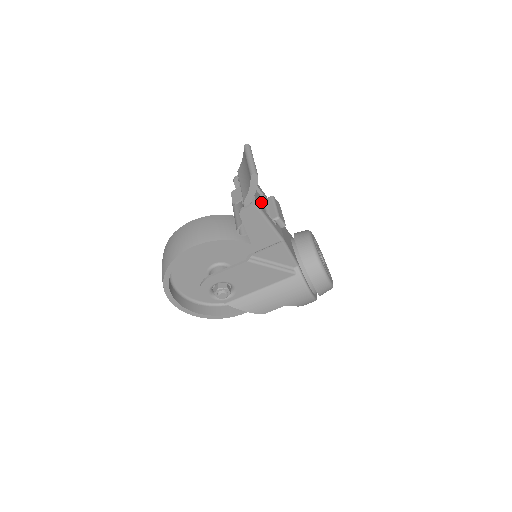
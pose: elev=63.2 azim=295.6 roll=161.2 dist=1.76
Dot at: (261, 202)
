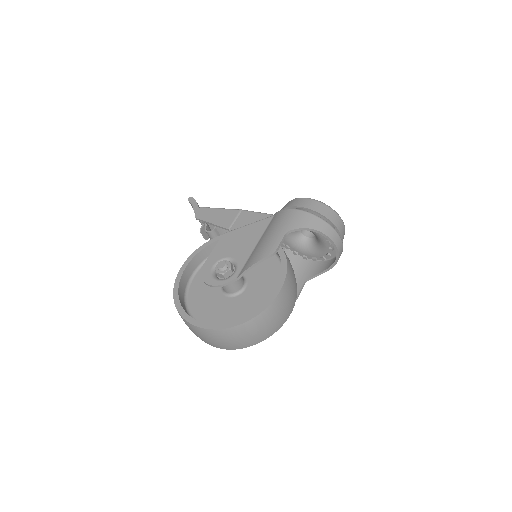
Dot at: occluded
